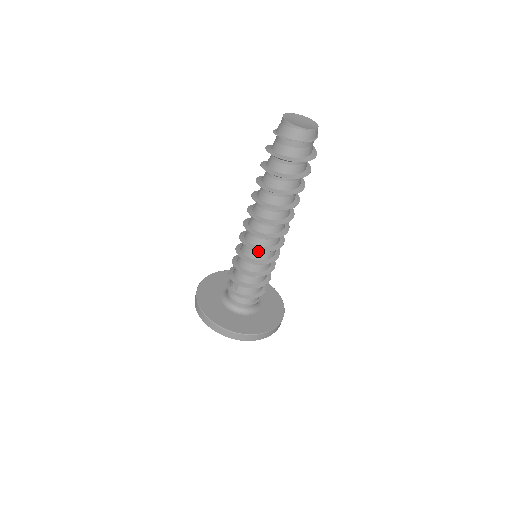
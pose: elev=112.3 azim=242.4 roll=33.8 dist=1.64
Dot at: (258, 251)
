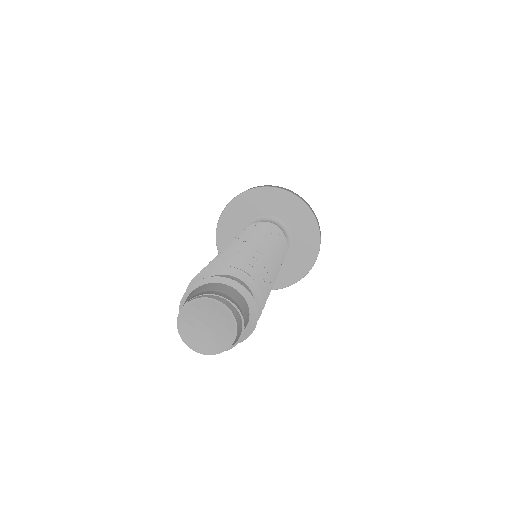
Dot at: occluded
